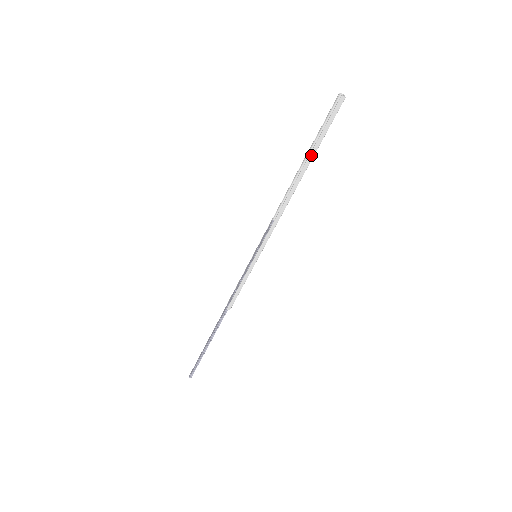
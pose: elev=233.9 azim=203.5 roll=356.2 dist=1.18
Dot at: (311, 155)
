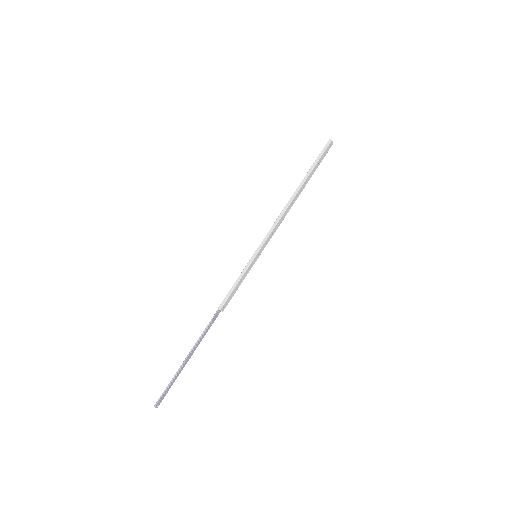
Dot at: (307, 174)
